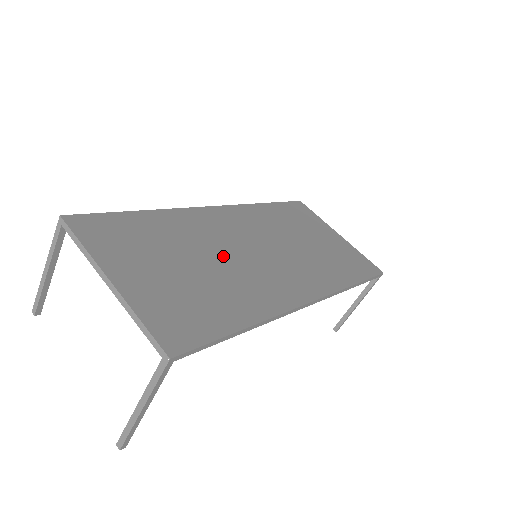
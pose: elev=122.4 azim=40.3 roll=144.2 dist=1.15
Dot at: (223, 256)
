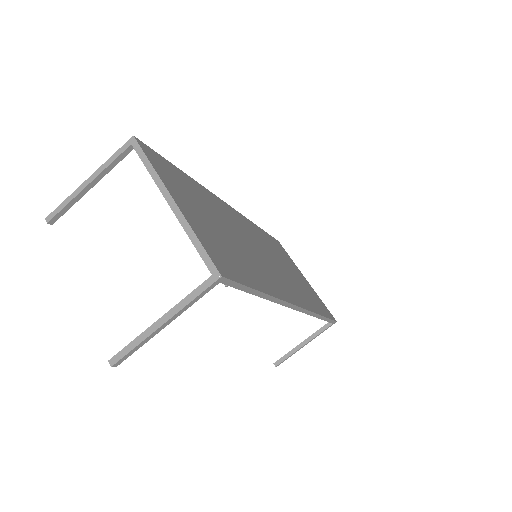
Dot at: (240, 238)
